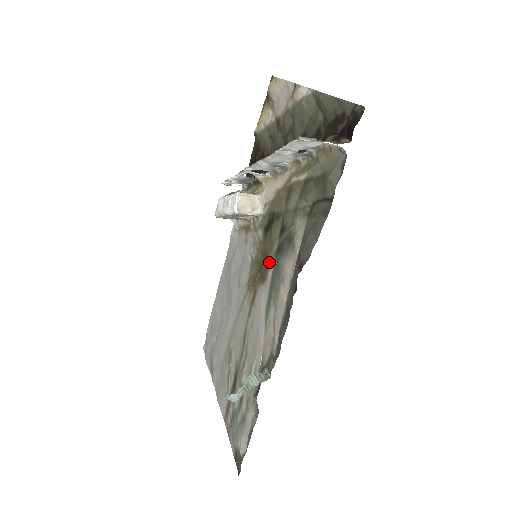
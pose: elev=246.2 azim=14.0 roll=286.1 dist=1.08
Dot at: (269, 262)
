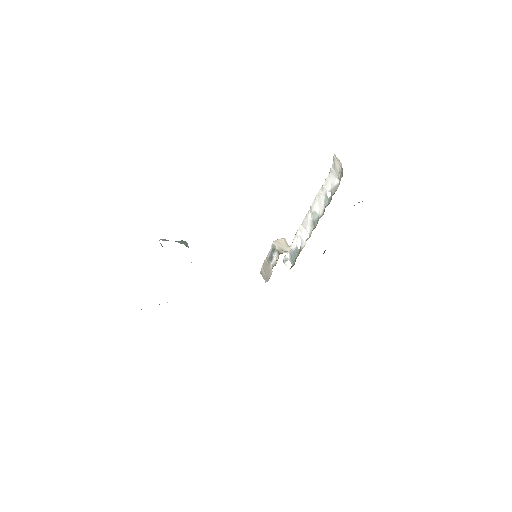
Dot at: occluded
